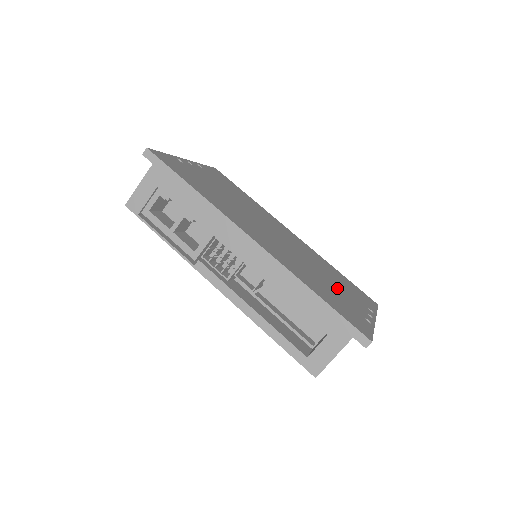
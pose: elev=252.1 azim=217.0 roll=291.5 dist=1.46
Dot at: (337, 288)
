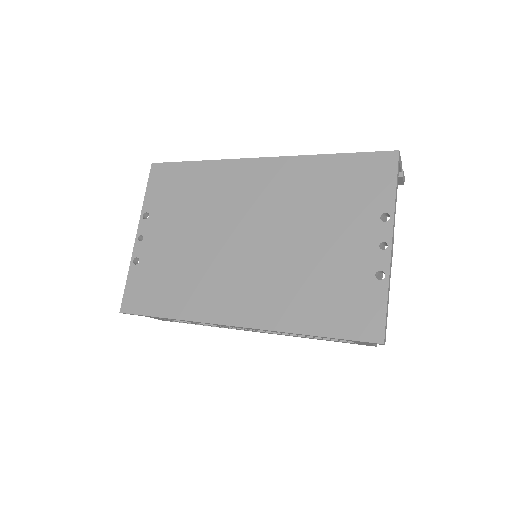
Dot at: (333, 246)
